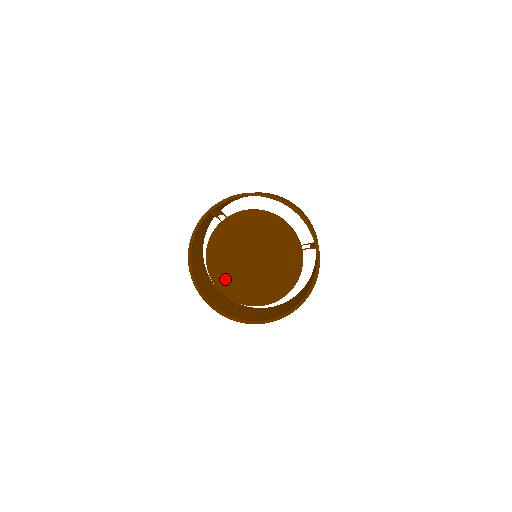
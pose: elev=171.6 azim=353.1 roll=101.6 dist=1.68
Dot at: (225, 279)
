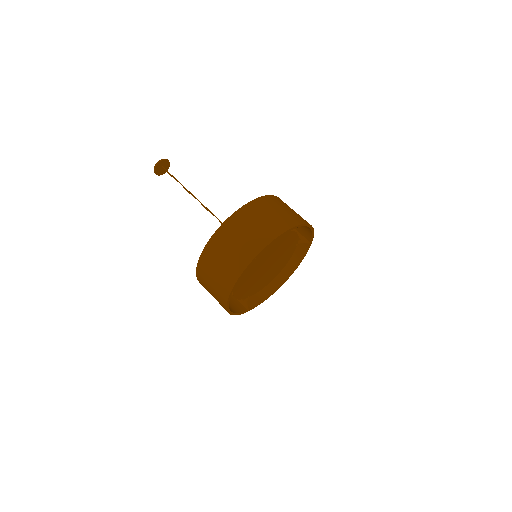
Dot at: (243, 290)
